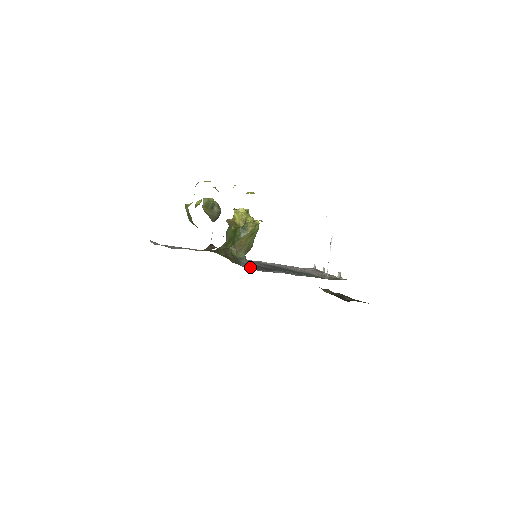
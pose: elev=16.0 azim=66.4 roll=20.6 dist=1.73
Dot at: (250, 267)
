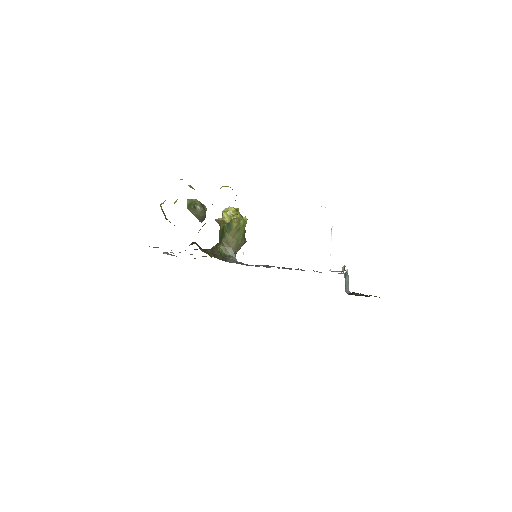
Dot at: occluded
